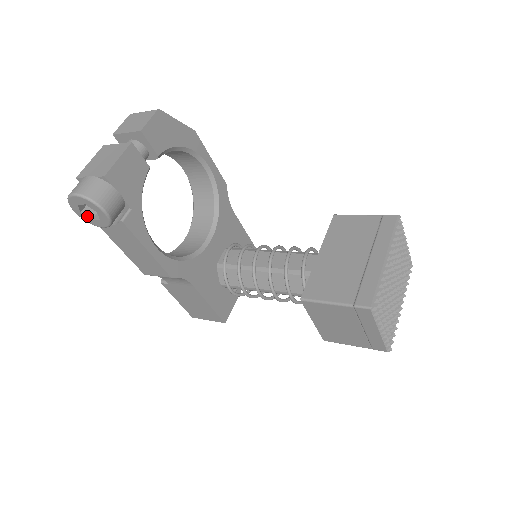
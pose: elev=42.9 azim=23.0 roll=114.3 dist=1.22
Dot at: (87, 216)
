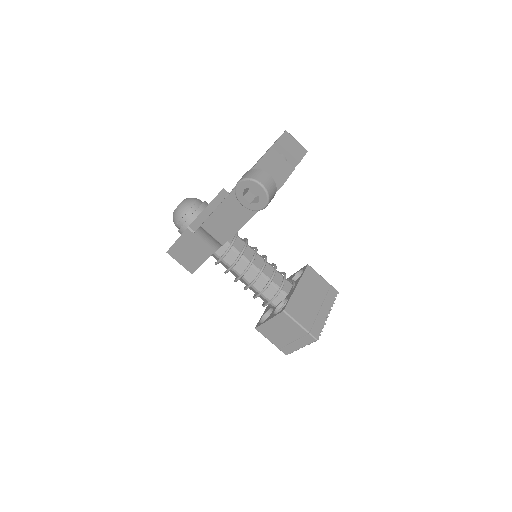
Dot at: (243, 193)
